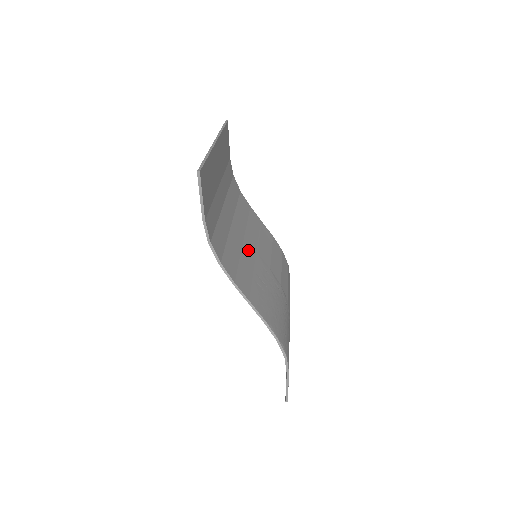
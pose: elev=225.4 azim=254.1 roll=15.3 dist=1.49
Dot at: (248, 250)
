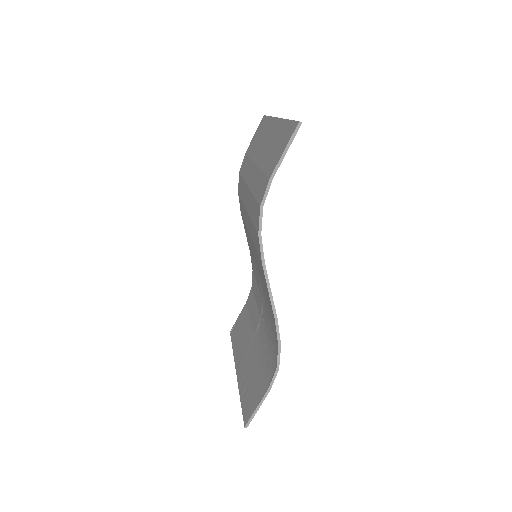
Dot at: occluded
